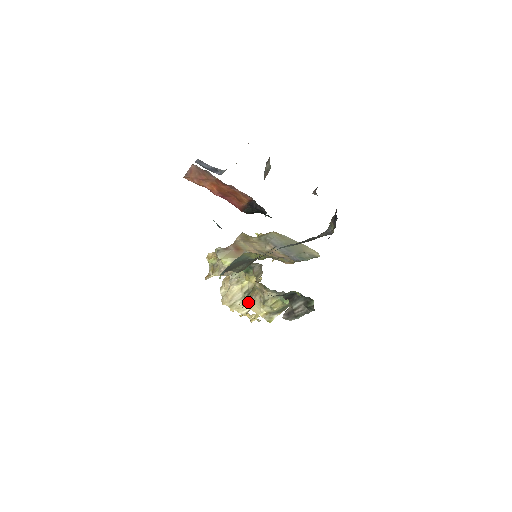
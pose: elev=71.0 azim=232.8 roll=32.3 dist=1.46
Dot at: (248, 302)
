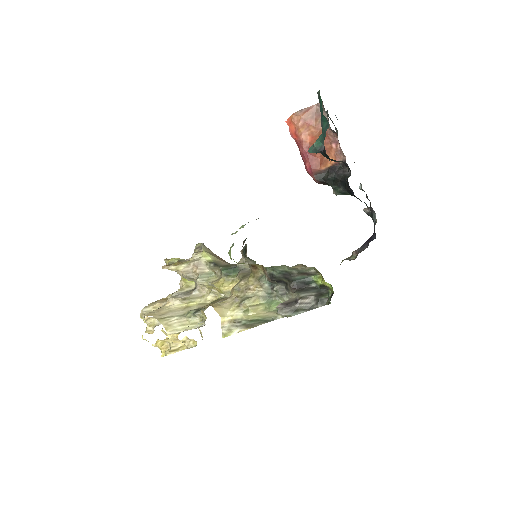
Dot at: (209, 304)
